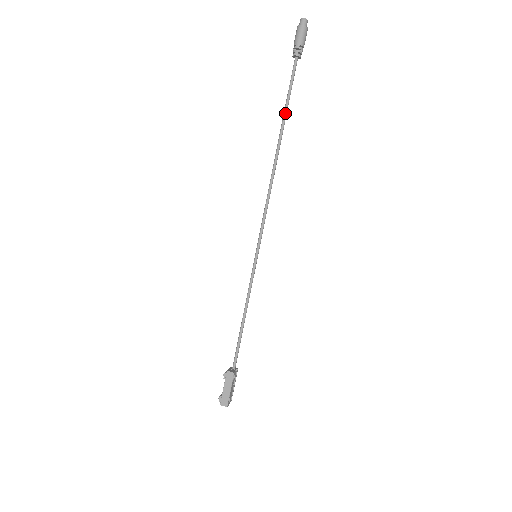
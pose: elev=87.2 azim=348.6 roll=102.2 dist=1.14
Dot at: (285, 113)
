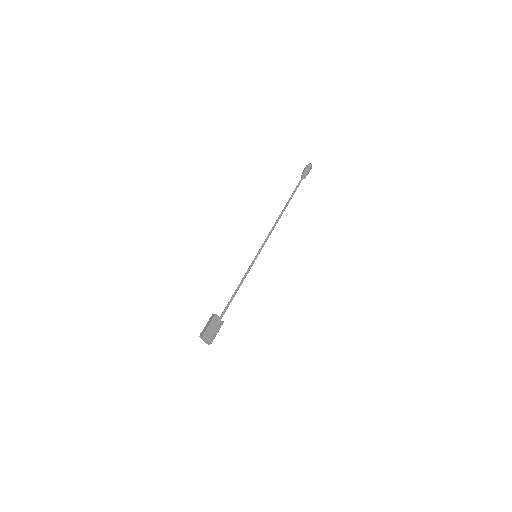
Dot at: (291, 196)
